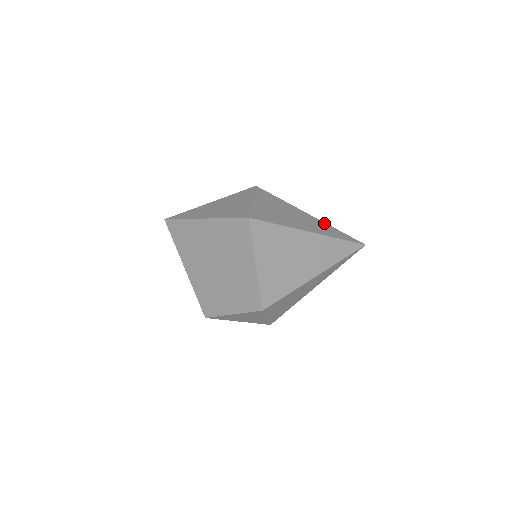
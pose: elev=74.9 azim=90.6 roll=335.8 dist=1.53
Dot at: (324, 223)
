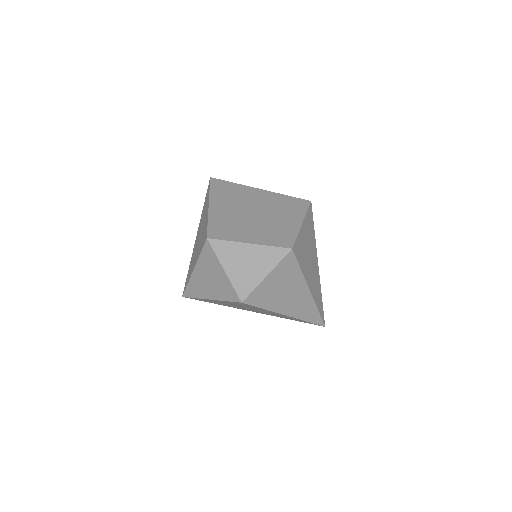
Dot at: occluded
